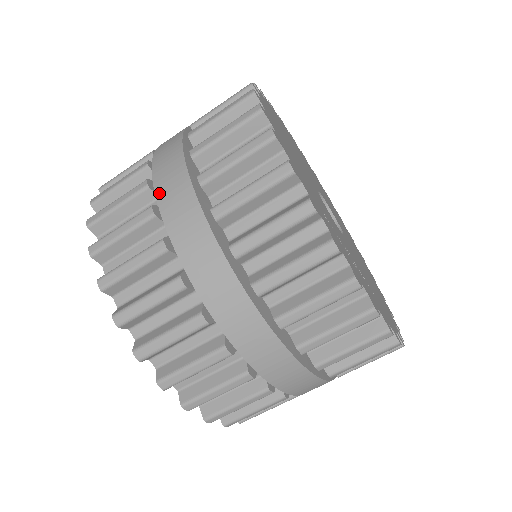
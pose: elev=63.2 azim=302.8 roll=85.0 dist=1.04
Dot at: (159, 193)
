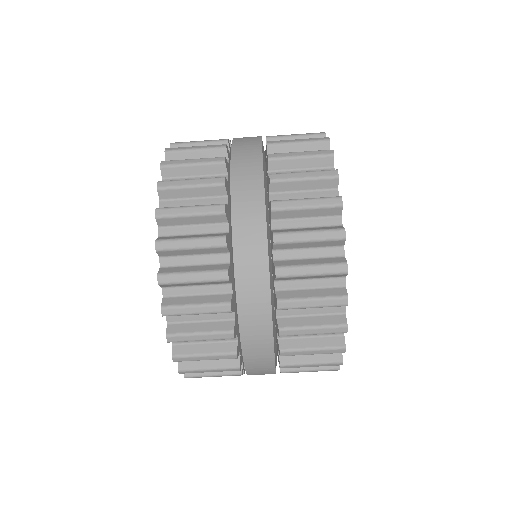
Dot at: (235, 197)
